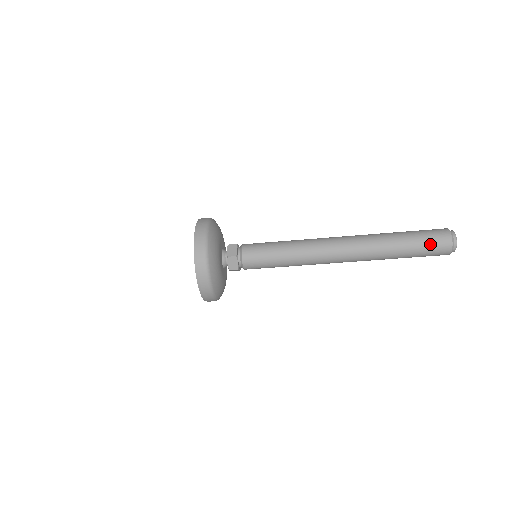
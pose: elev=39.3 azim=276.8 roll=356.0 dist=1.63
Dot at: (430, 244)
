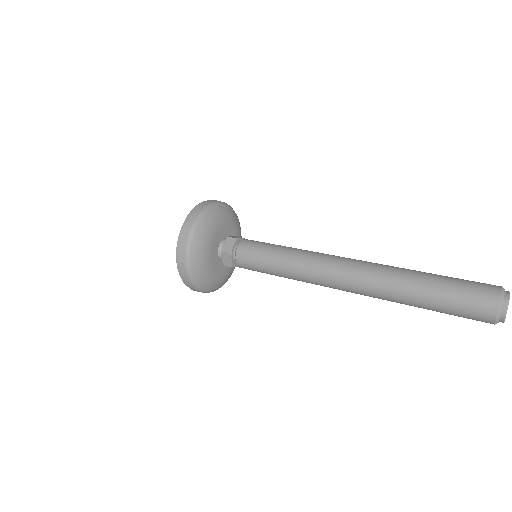
Dot at: (463, 305)
